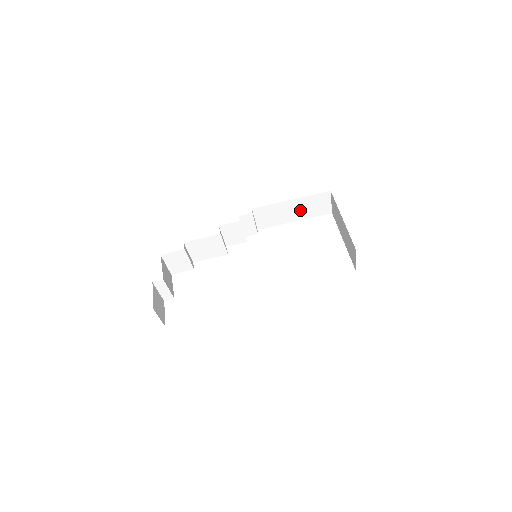
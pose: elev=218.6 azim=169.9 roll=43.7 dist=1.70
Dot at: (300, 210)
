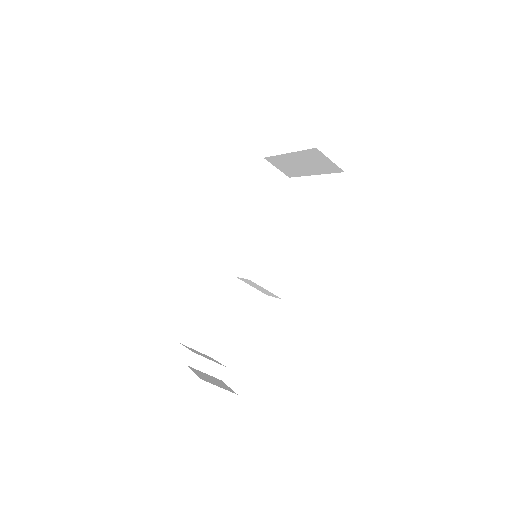
Dot at: (261, 199)
